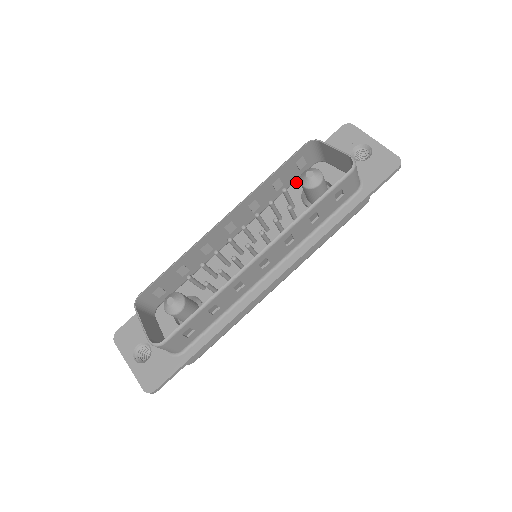
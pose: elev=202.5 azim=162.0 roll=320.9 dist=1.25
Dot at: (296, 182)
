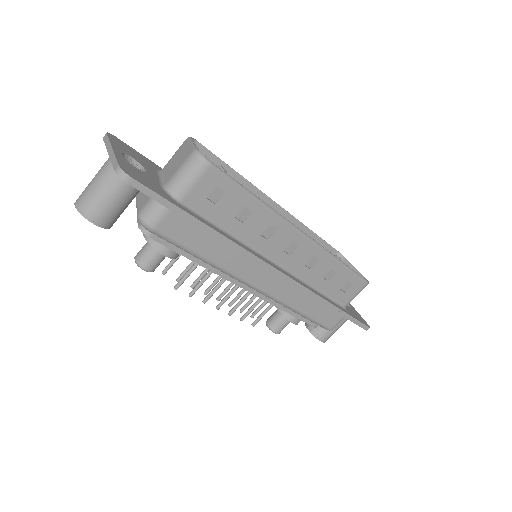
Dot at: occluded
